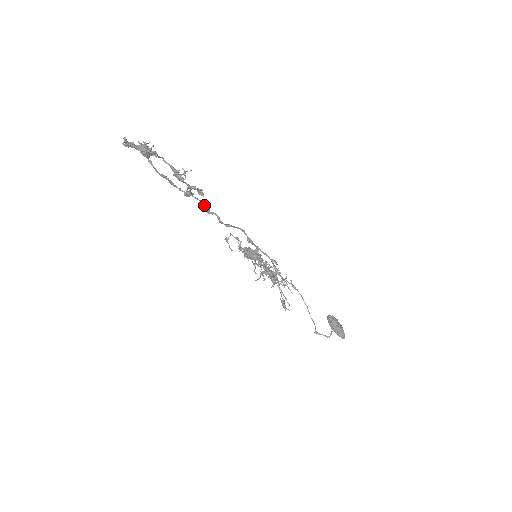
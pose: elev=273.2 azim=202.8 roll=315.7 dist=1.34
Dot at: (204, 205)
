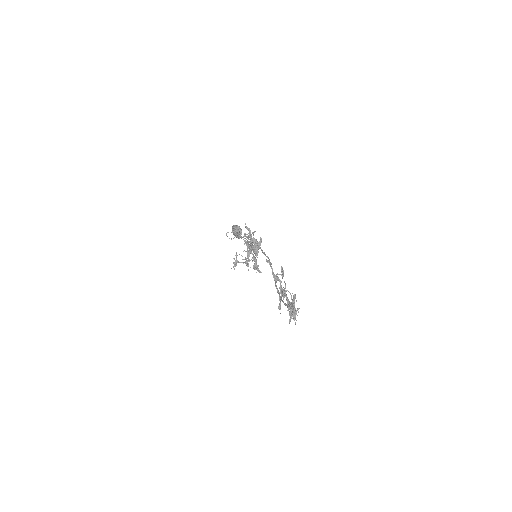
Dot at: occluded
